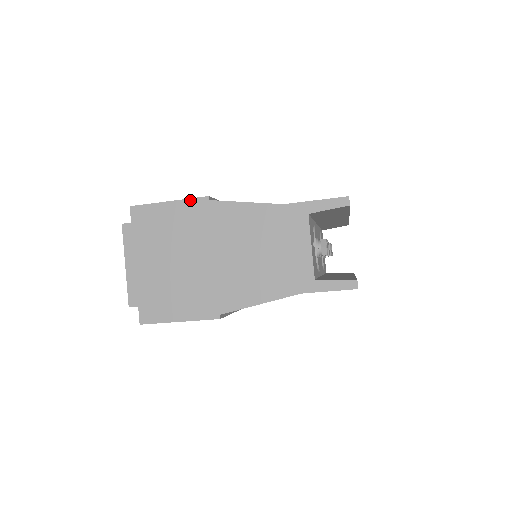
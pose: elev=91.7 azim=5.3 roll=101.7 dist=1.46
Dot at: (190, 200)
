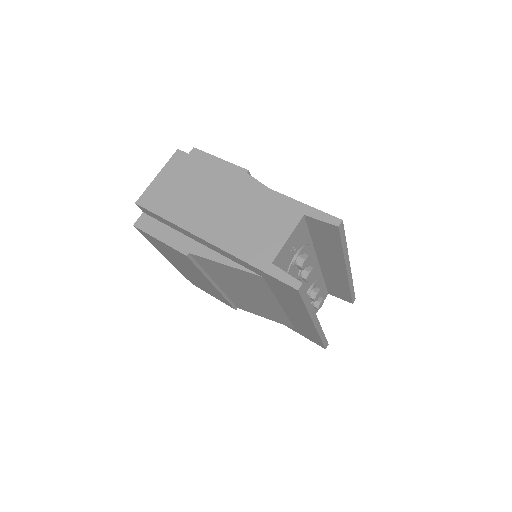
Dot at: (234, 166)
